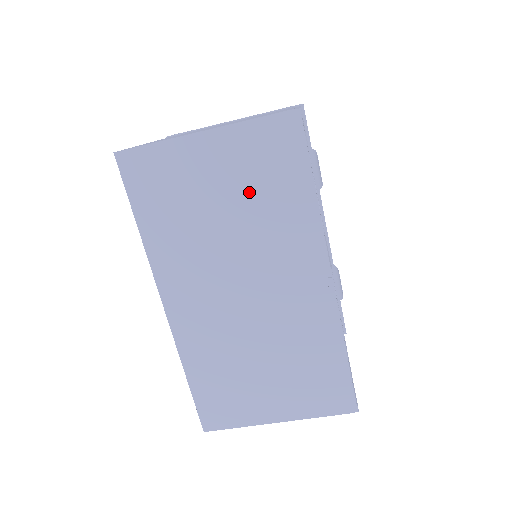
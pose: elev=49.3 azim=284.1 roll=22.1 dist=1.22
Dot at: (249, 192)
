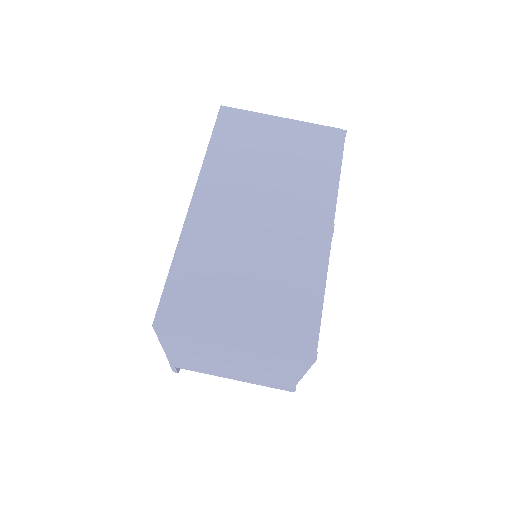
Dot at: (296, 157)
